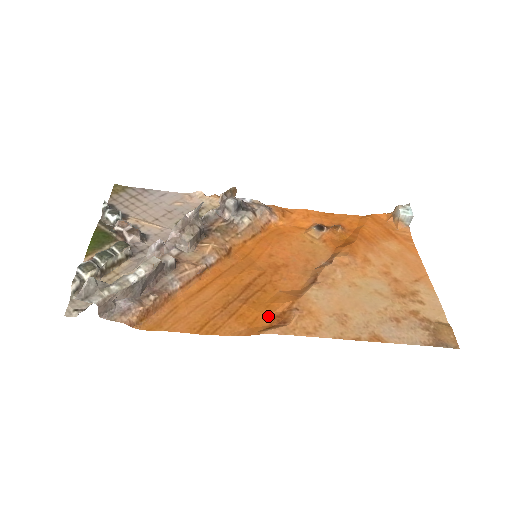
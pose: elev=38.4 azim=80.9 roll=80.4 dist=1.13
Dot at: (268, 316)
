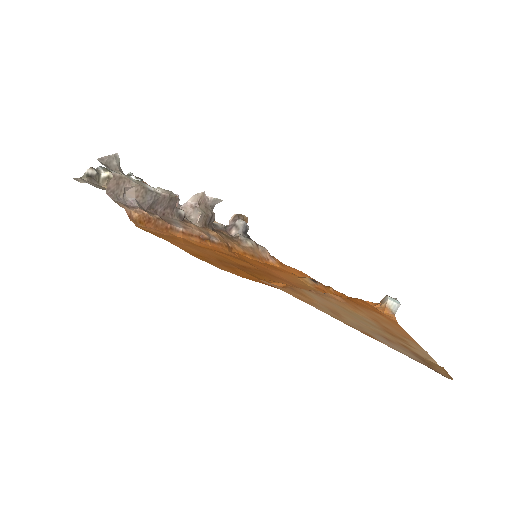
Dot at: (262, 281)
